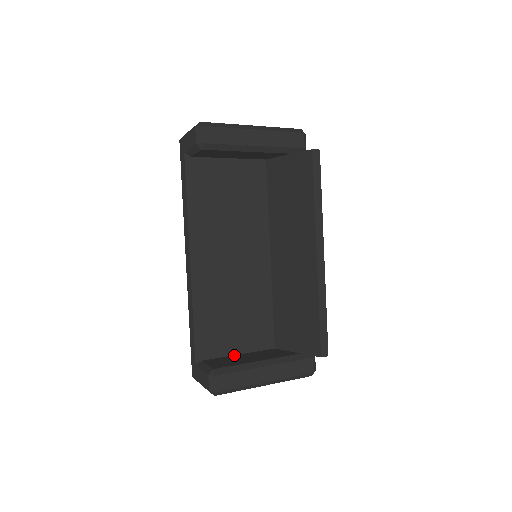
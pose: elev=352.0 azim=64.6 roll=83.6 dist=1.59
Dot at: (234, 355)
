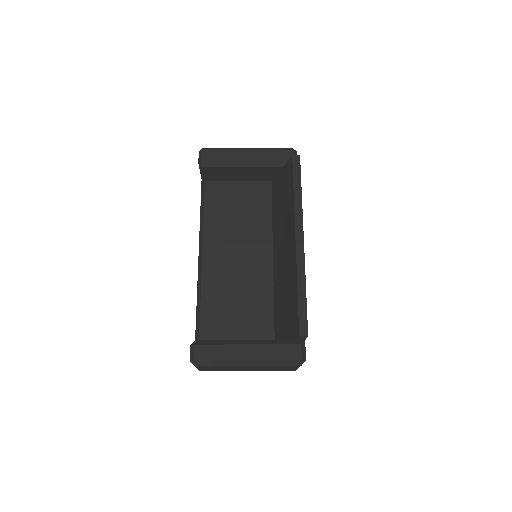
Dot at: occluded
